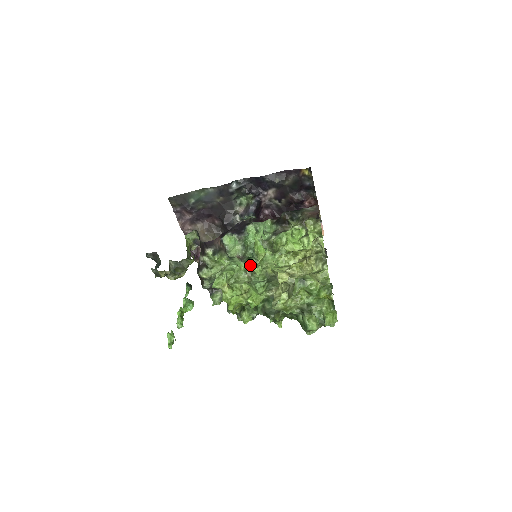
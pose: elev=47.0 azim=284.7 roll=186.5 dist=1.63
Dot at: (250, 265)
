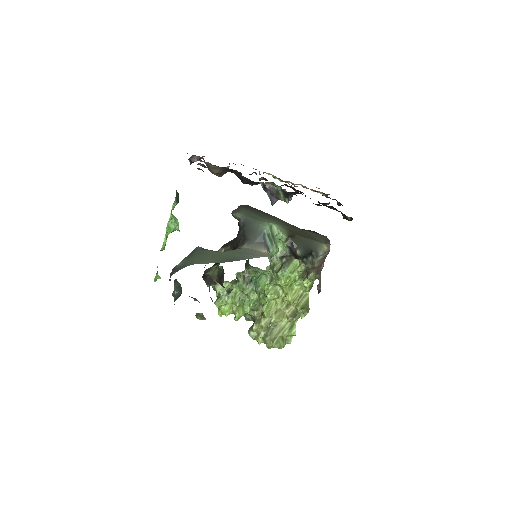
Dot at: (249, 292)
